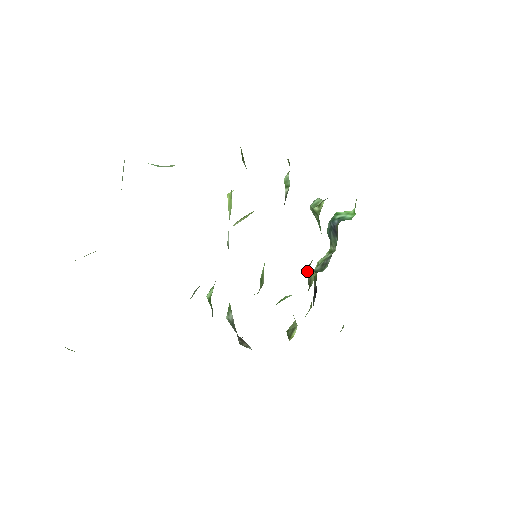
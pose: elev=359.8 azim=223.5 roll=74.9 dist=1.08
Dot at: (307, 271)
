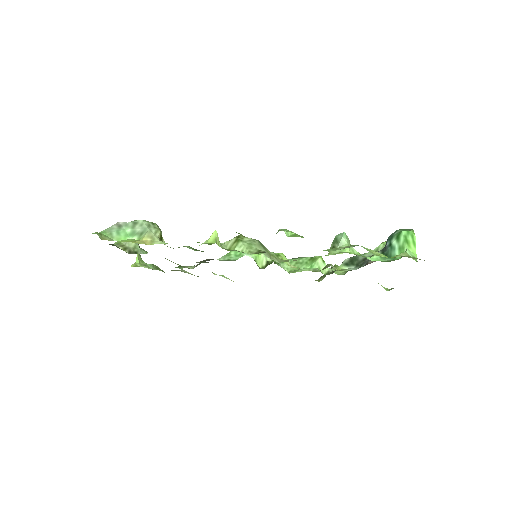
Dot at: (322, 269)
